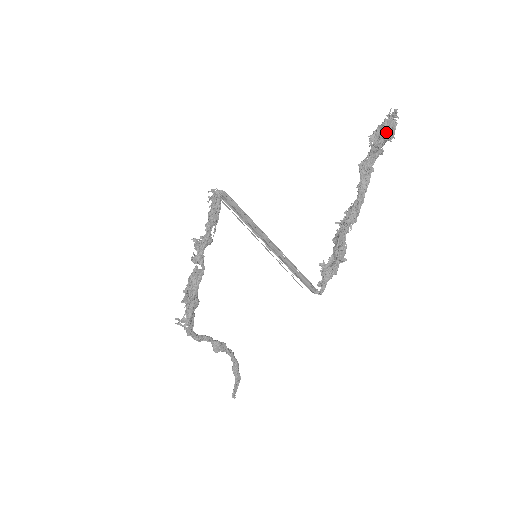
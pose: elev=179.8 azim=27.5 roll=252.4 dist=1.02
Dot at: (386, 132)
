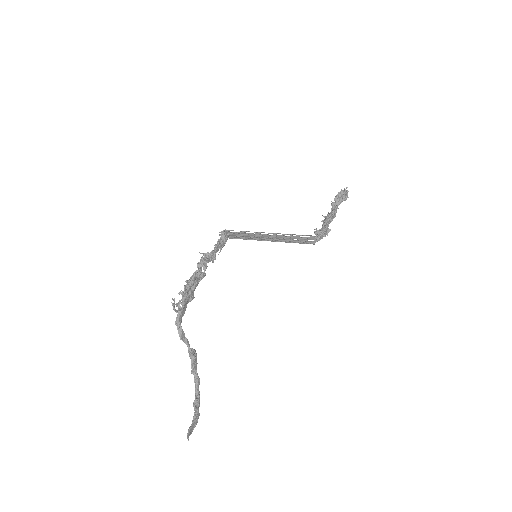
Dot at: (343, 194)
